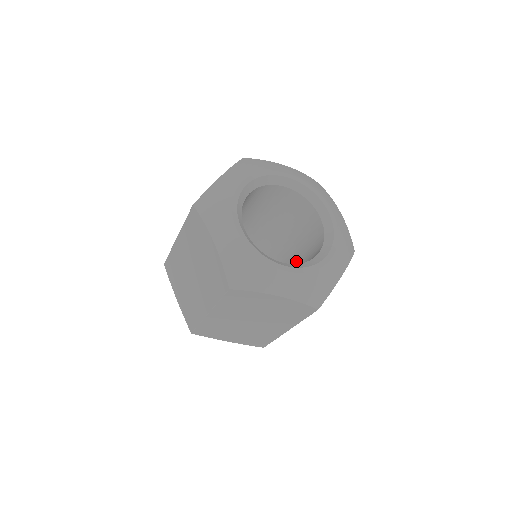
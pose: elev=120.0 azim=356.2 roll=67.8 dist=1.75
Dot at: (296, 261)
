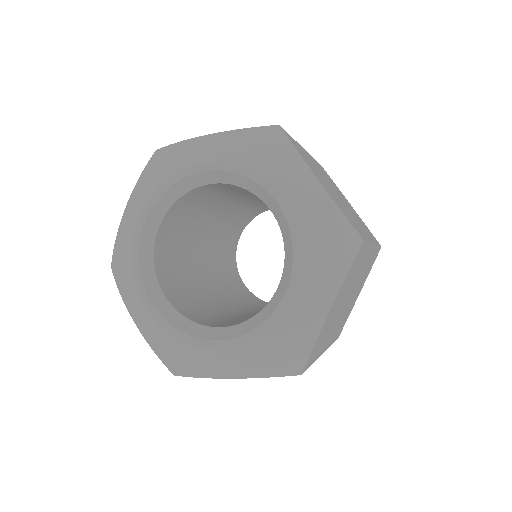
Dot at: occluded
